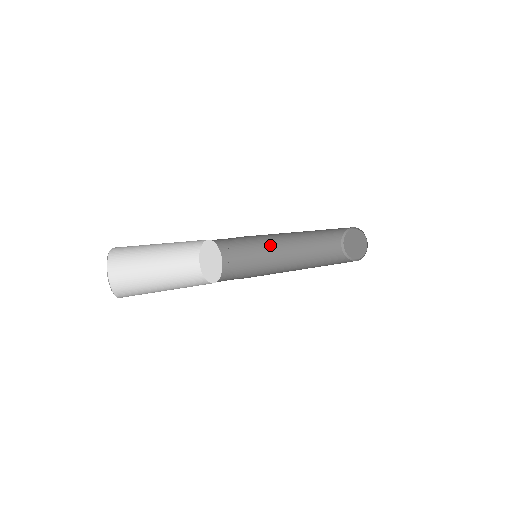
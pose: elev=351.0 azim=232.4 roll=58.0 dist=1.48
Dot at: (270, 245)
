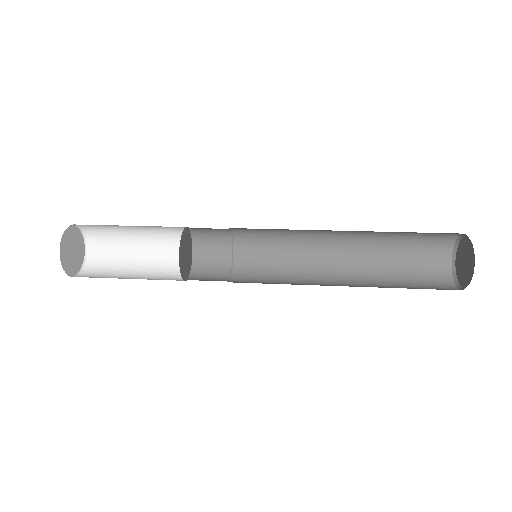
Dot at: occluded
